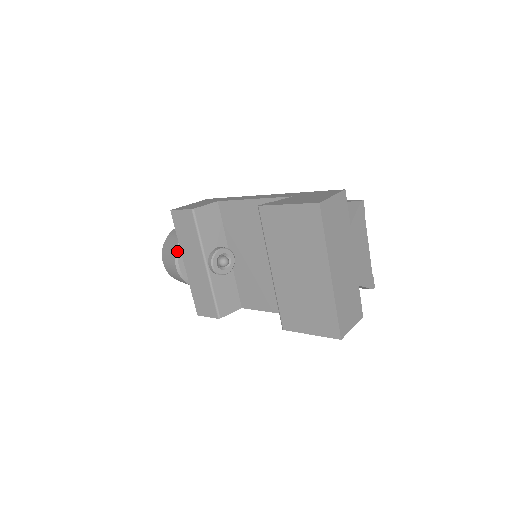
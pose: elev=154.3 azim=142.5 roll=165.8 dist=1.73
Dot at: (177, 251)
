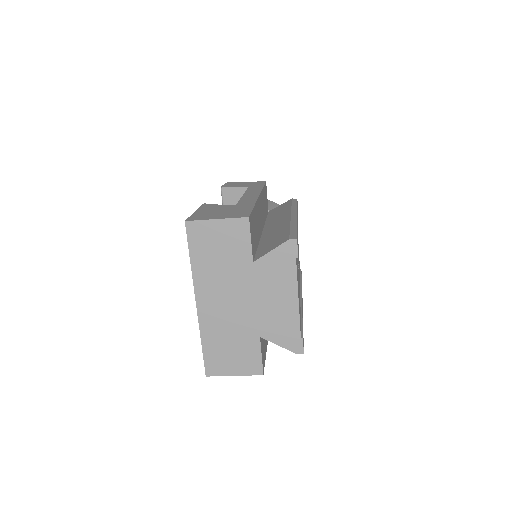
Dot at: occluded
